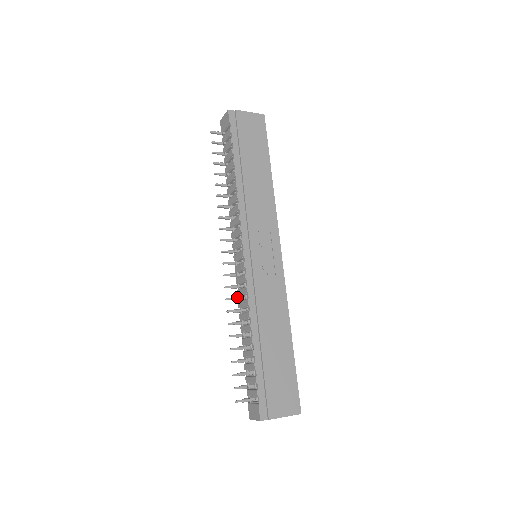
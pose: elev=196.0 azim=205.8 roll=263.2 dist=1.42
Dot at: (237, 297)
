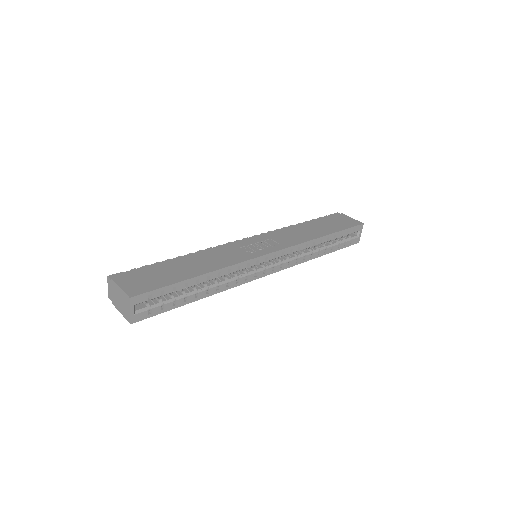
Dot at: occluded
